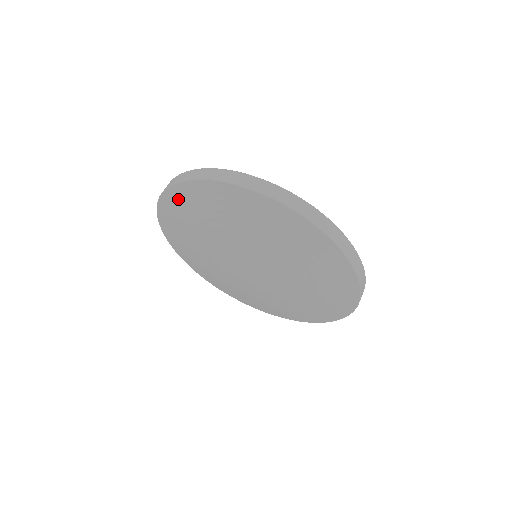
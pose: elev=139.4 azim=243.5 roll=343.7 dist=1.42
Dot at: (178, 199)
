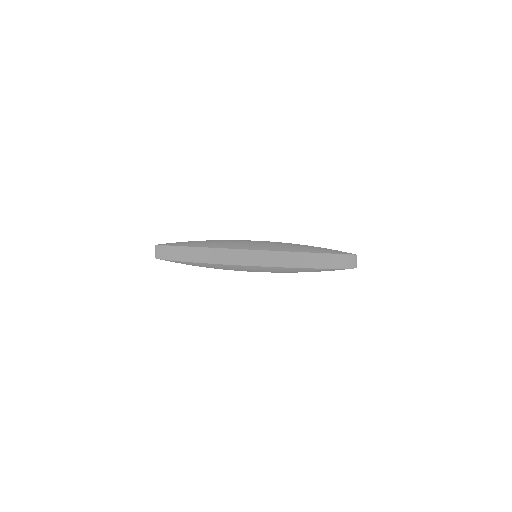
Dot at: (186, 263)
